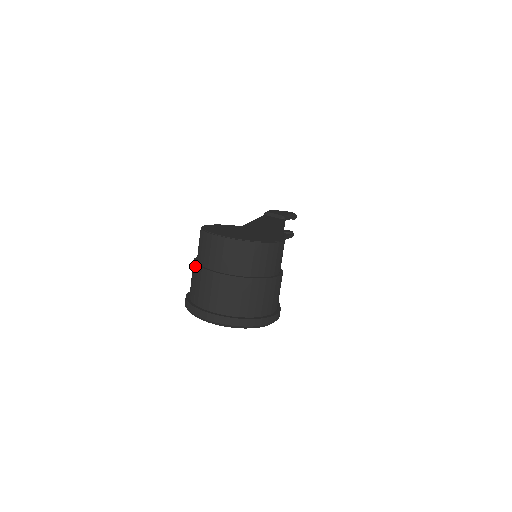
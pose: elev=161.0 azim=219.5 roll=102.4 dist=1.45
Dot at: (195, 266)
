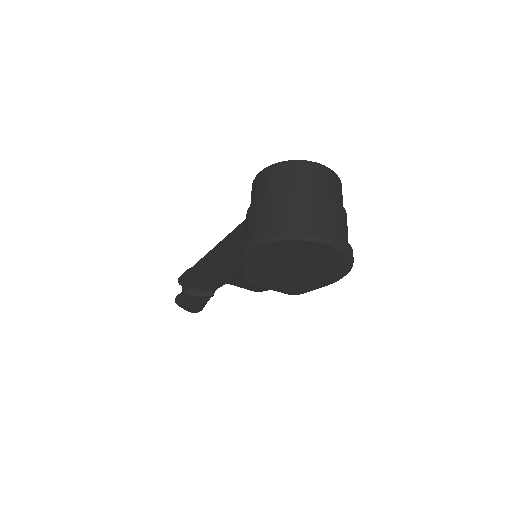
Dot at: (279, 192)
